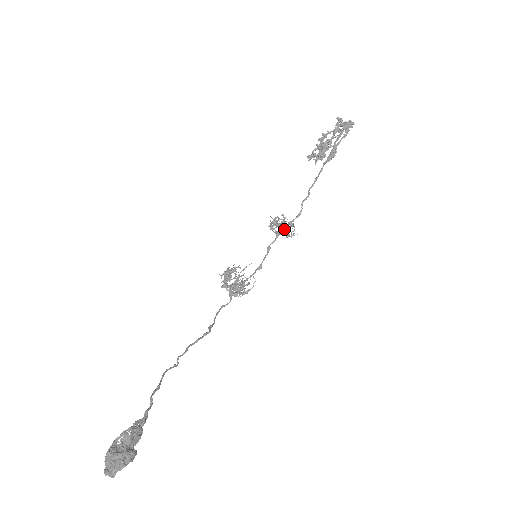
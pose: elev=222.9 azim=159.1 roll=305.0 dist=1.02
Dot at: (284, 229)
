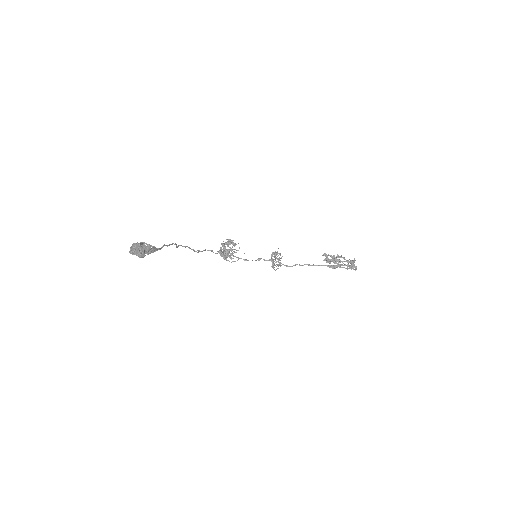
Dot at: (275, 262)
